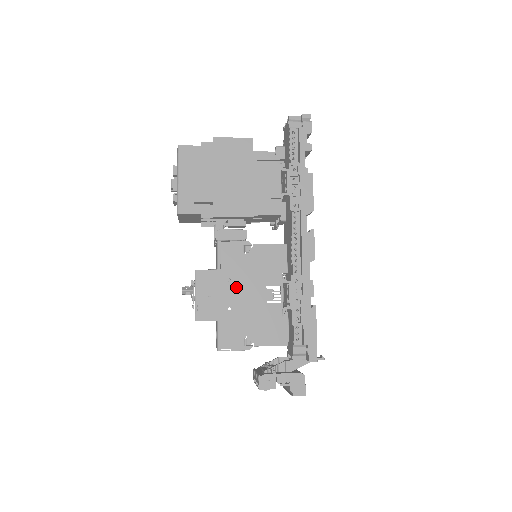
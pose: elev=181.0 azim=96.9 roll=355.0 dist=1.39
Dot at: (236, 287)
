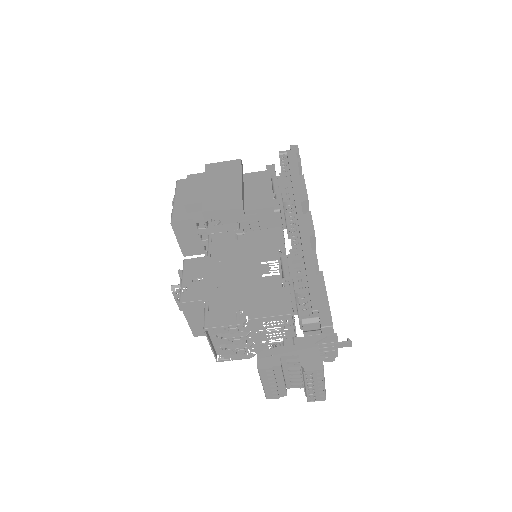
Dot at: (227, 267)
